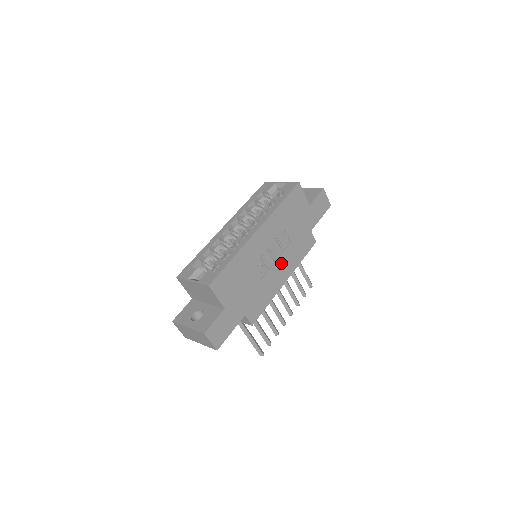
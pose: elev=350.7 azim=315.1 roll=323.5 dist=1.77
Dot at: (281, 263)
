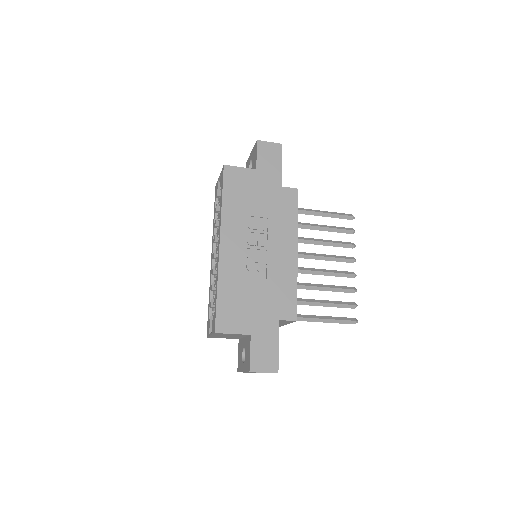
Dot at: (275, 244)
